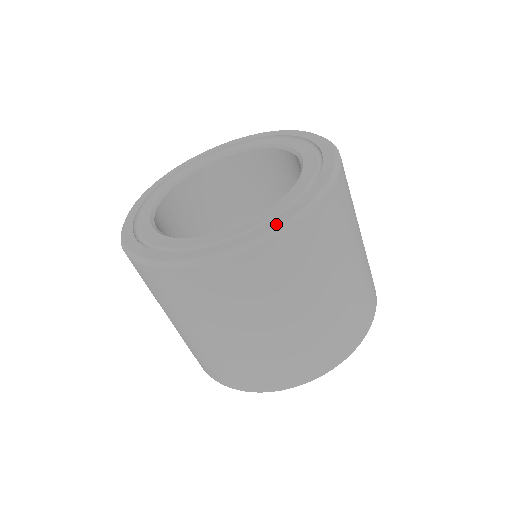
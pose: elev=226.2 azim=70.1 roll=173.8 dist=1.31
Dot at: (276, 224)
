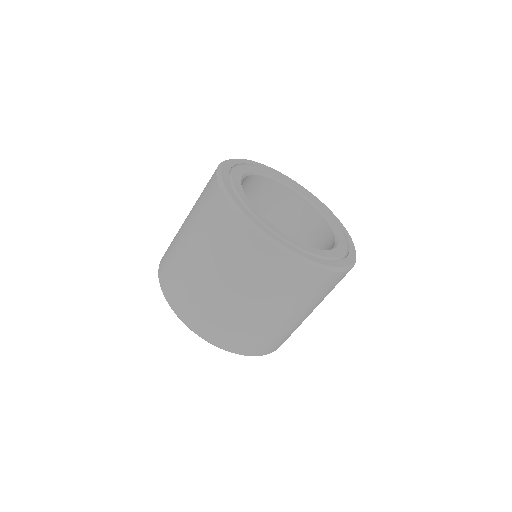
Dot at: (348, 263)
